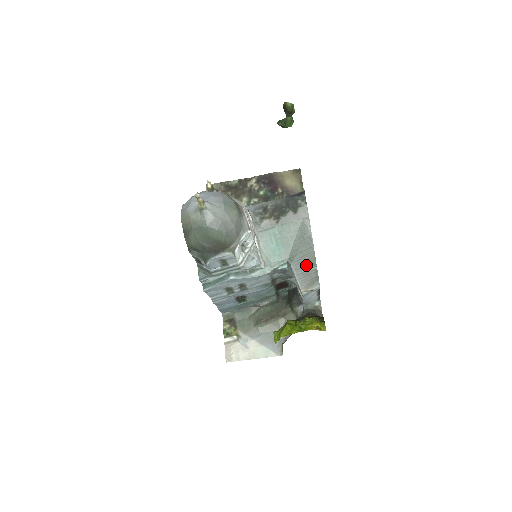
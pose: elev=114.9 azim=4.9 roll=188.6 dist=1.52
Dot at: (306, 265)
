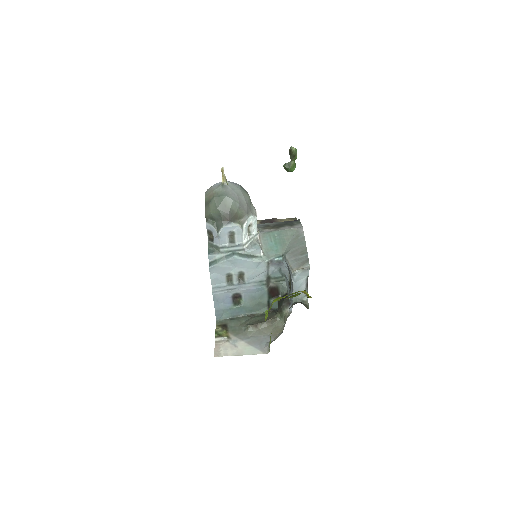
Dot at: (299, 254)
